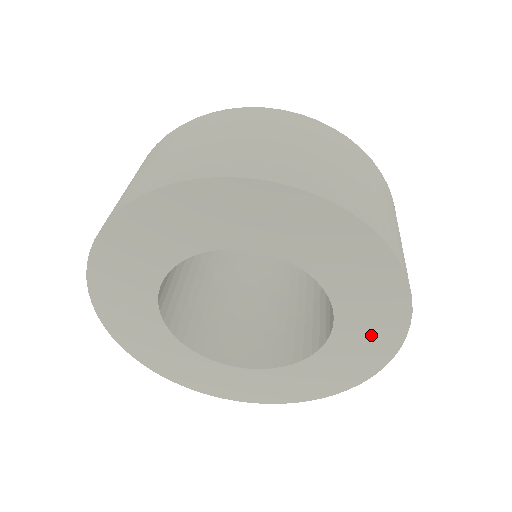
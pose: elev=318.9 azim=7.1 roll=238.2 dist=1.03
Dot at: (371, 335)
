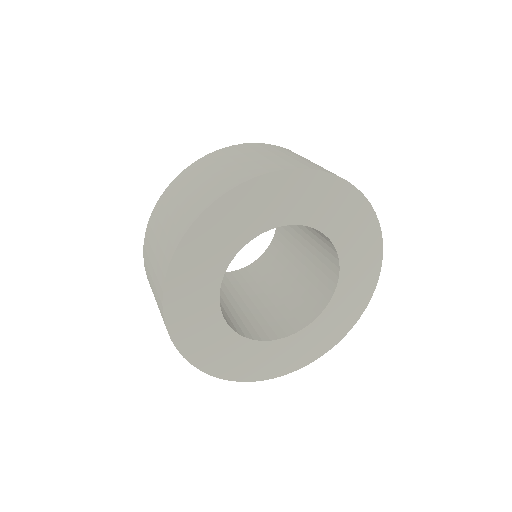
Dot at: (357, 289)
